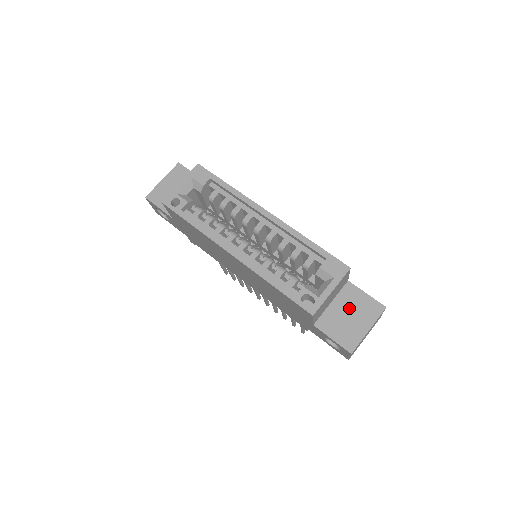
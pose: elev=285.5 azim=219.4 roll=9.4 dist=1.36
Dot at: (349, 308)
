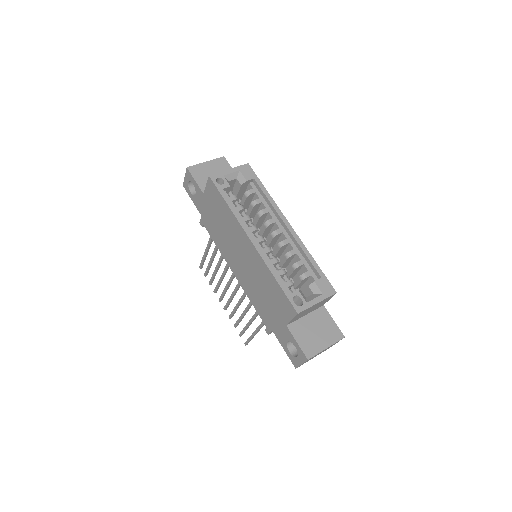
Dot at: (318, 325)
